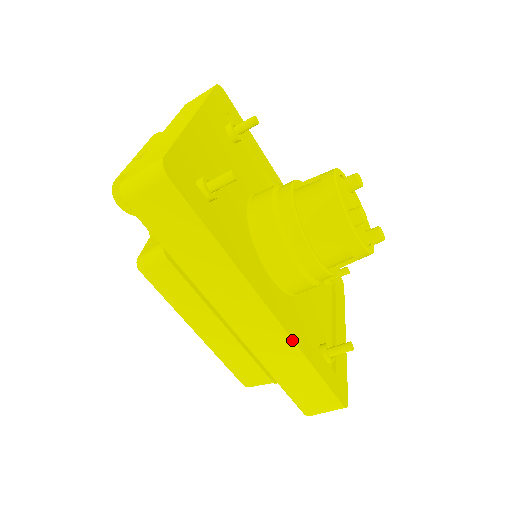
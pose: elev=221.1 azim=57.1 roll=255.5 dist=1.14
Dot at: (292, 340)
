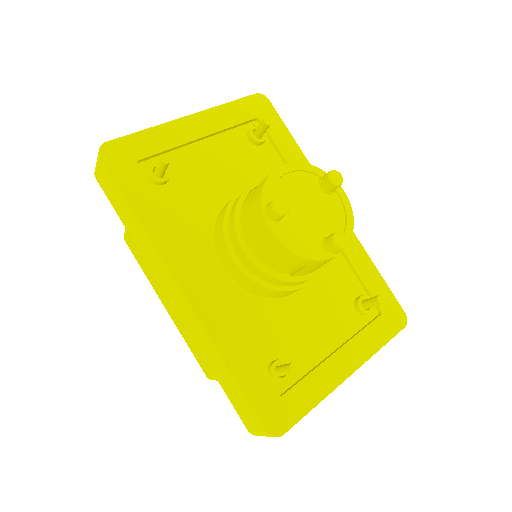
Dot at: (204, 329)
